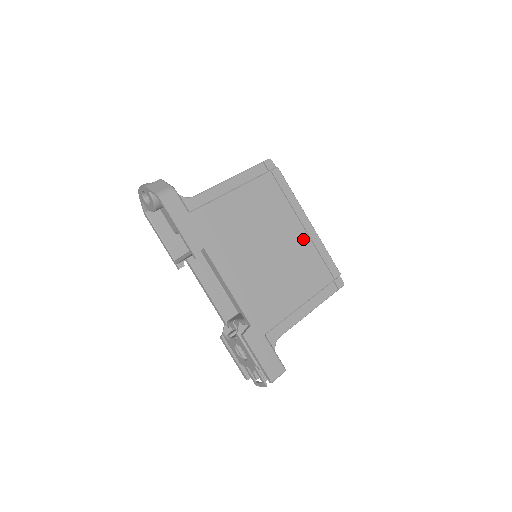
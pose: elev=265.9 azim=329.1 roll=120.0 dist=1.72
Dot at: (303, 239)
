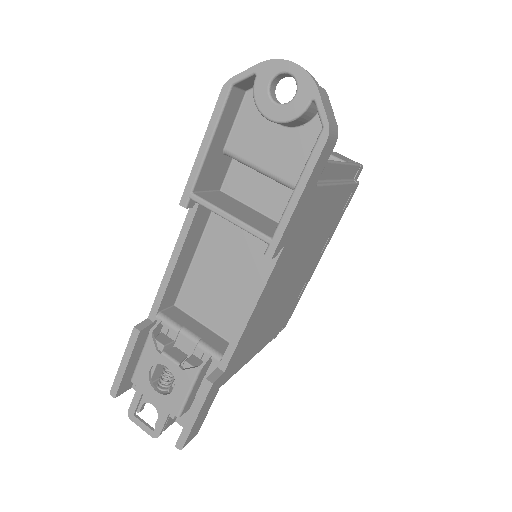
Dot at: (307, 277)
